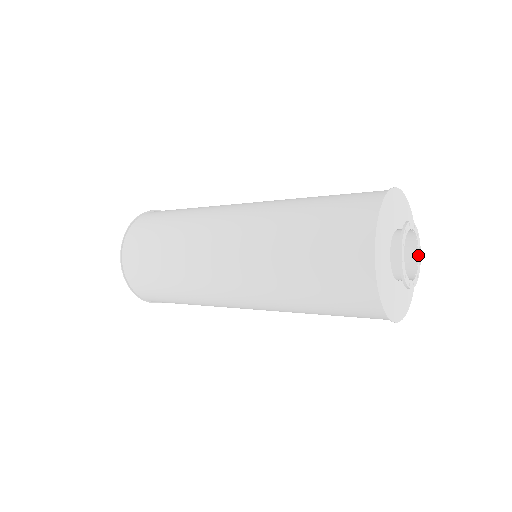
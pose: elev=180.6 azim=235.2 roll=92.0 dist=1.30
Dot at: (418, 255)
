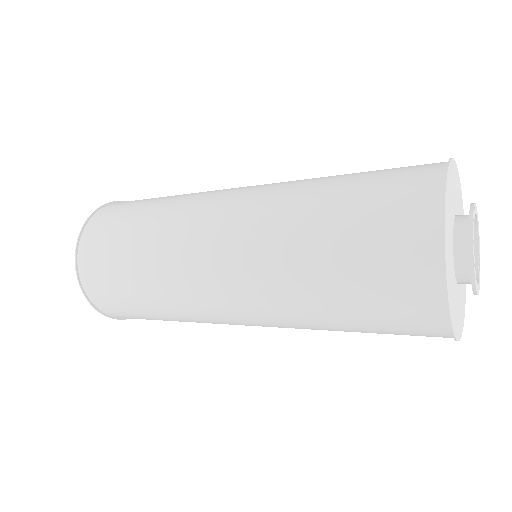
Dot at: (478, 275)
